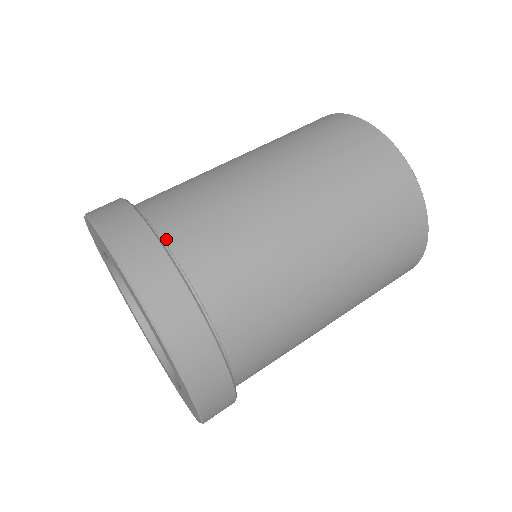
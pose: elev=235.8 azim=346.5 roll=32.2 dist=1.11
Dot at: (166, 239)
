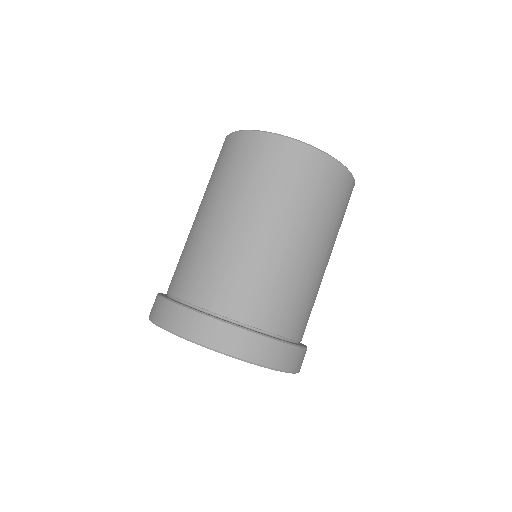
Dot at: (288, 337)
